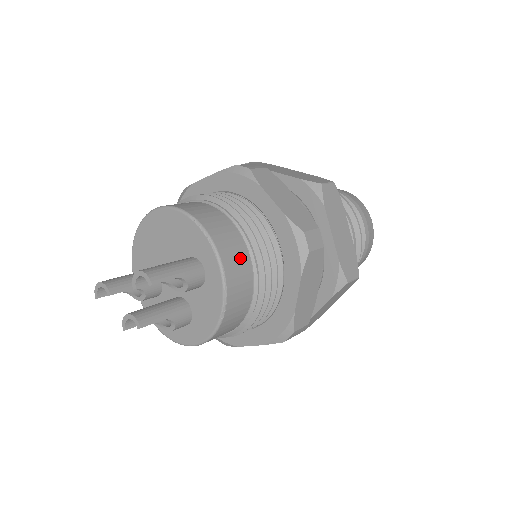
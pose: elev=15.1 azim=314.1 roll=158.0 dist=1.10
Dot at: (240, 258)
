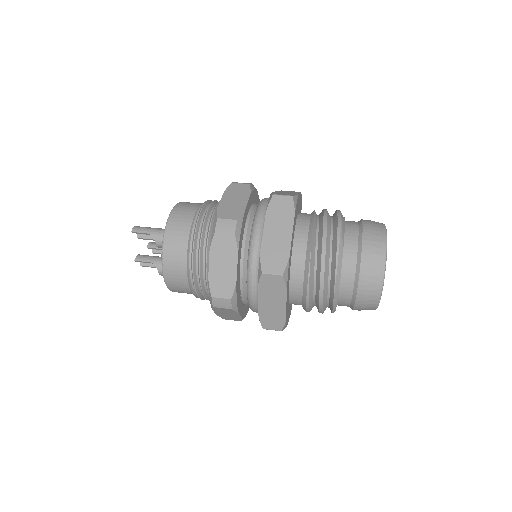
Dot at: (182, 230)
